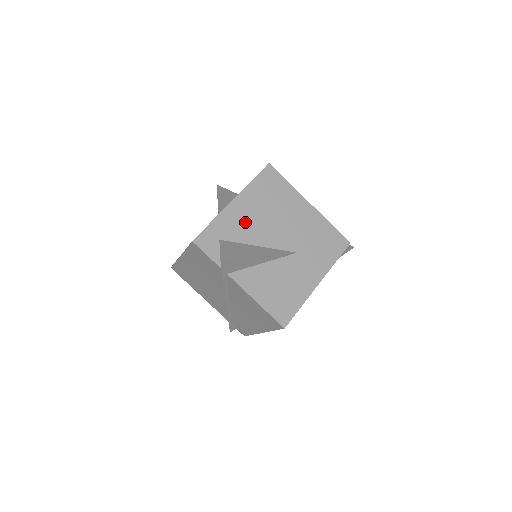
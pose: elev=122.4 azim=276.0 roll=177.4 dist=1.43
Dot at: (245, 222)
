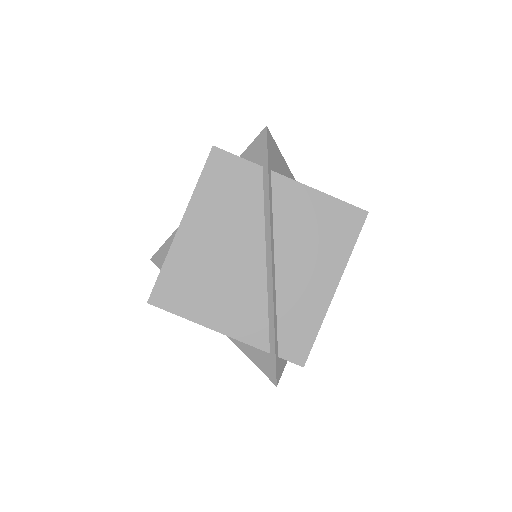
Dot at: occluded
